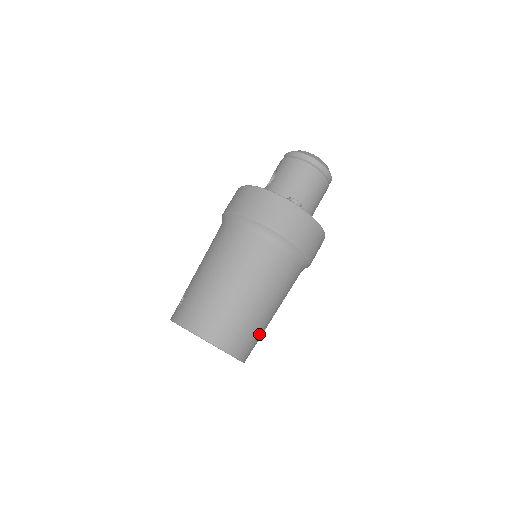
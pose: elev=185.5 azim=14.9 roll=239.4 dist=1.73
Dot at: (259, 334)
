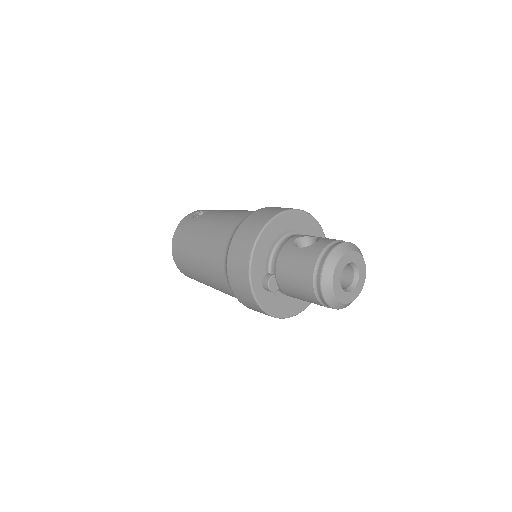
Dot at: occluded
